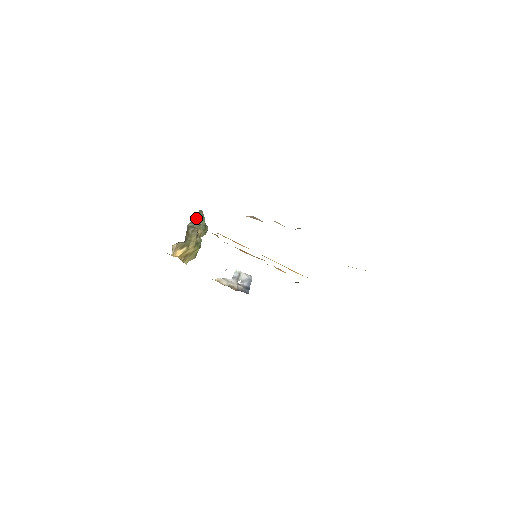
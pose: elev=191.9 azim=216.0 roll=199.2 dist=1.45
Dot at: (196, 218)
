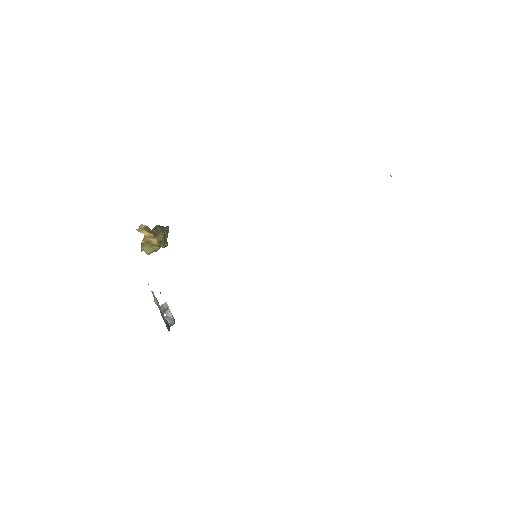
Dot at: (164, 228)
